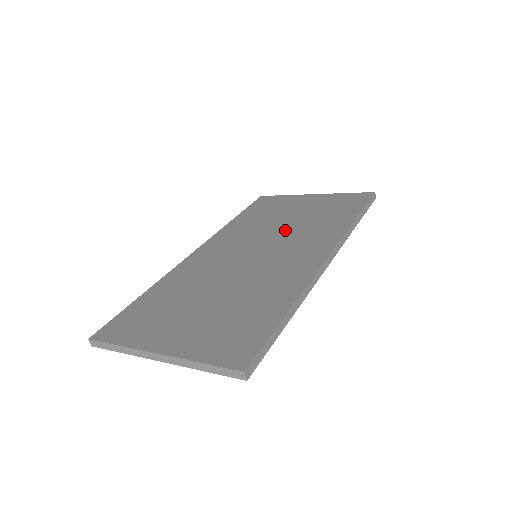
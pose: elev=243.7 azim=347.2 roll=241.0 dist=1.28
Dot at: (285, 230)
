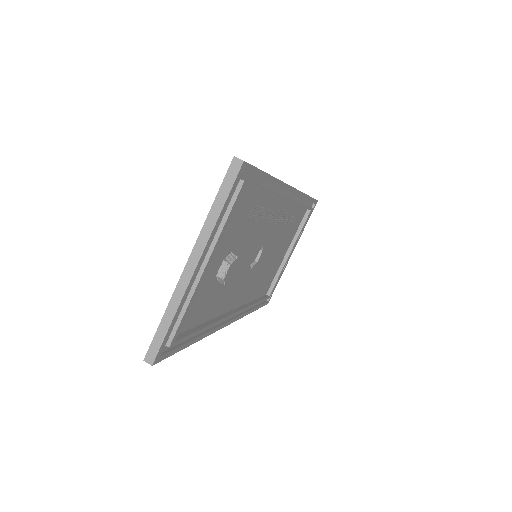
Dot at: occluded
